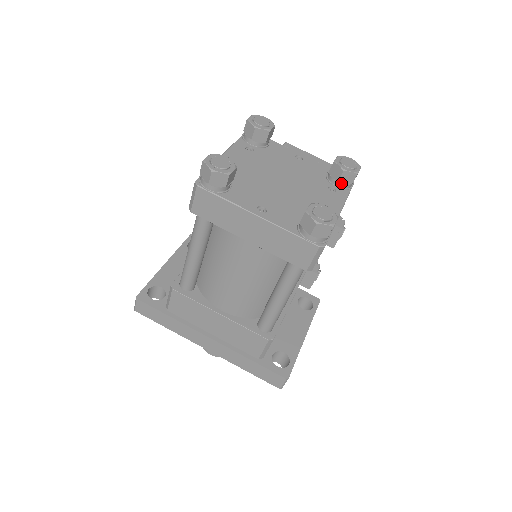
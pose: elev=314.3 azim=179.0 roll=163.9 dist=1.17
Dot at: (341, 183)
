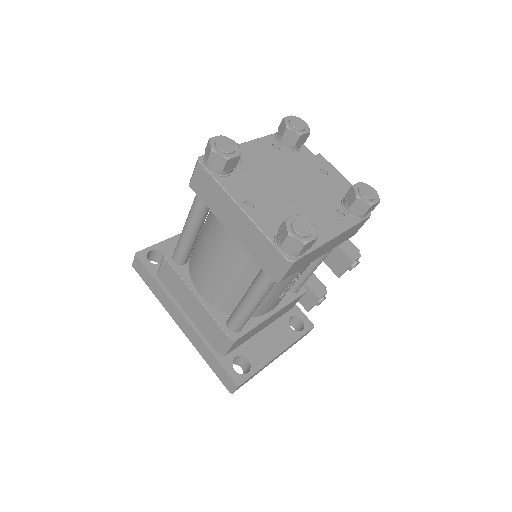
Dot at: (352, 210)
